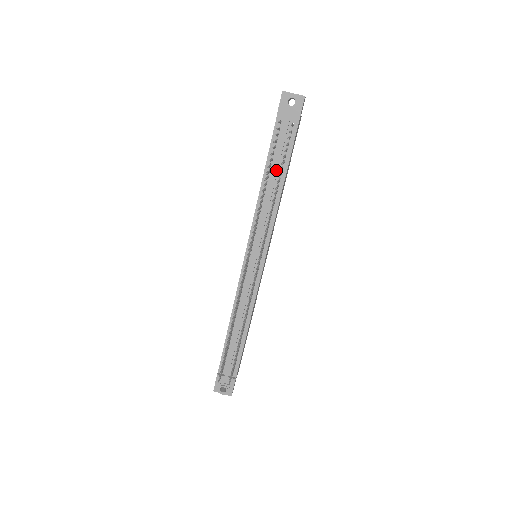
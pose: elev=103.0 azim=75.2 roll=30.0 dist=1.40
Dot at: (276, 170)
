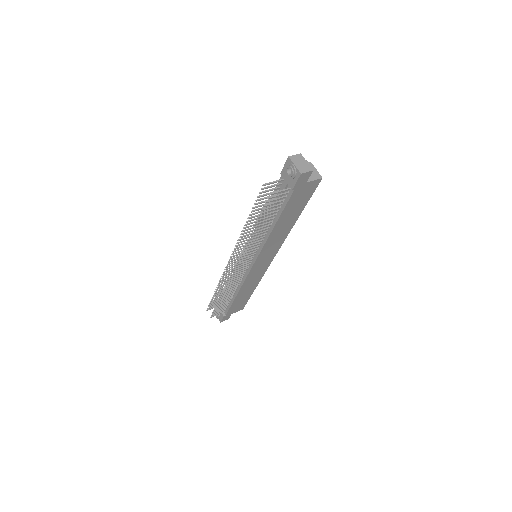
Dot at: occluded
